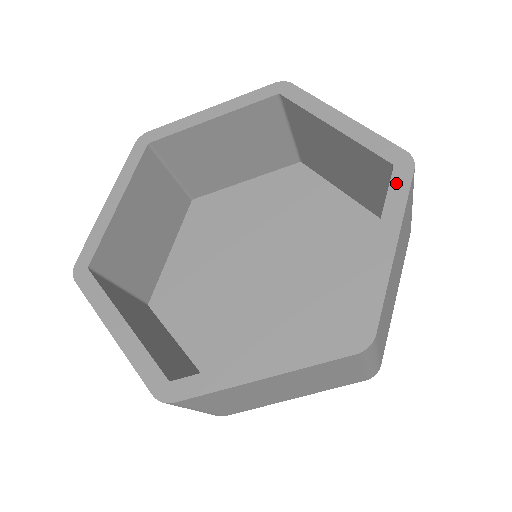
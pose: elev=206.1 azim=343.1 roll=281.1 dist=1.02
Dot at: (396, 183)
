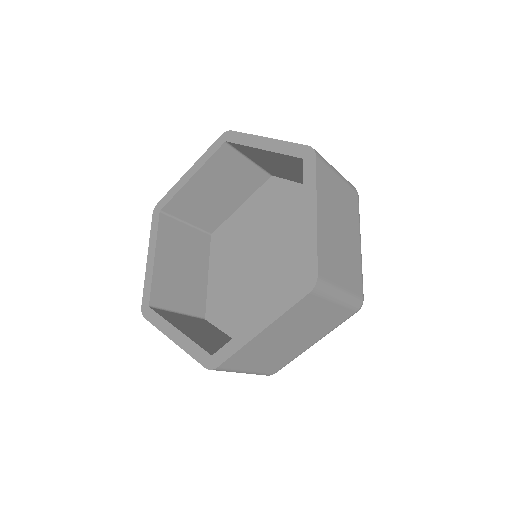
Dot at: (307, 171)
